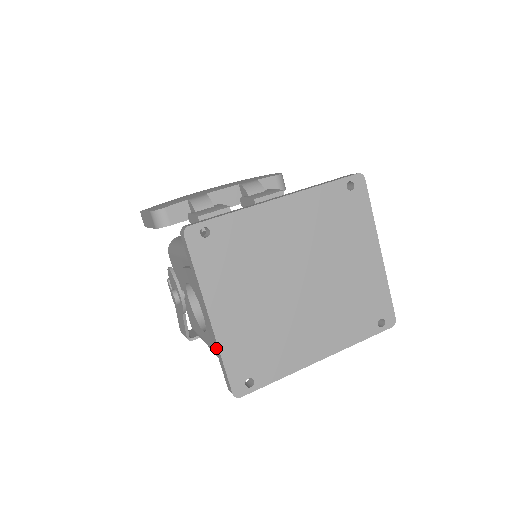
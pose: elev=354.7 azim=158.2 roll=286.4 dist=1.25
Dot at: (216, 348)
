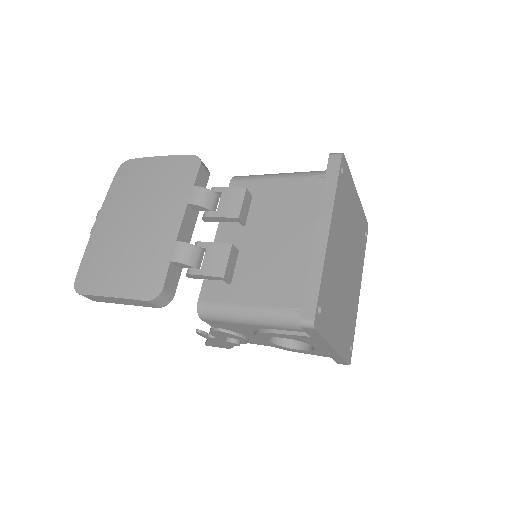
Dot at: (333, 356)
